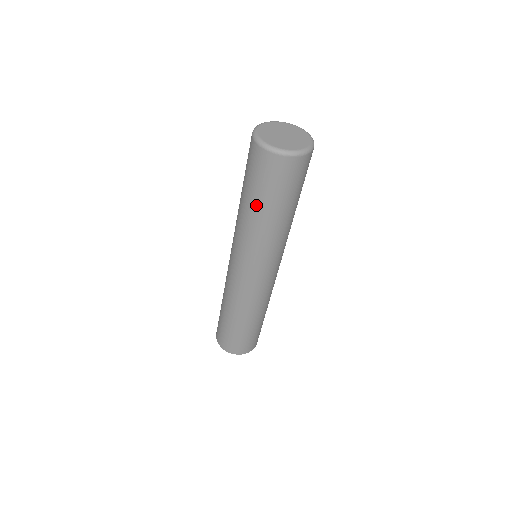
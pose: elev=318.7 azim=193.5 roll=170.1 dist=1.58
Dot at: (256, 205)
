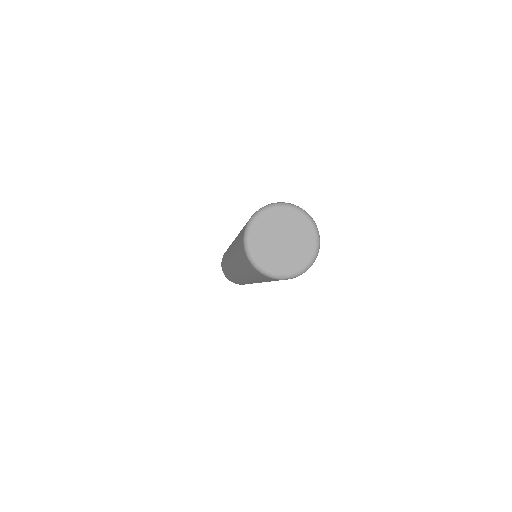
Dot at: occluded
